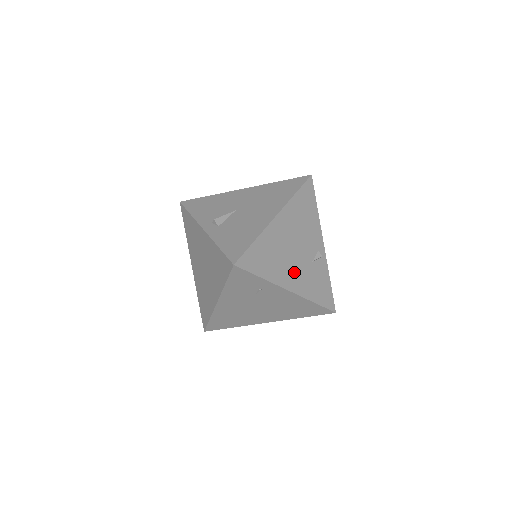
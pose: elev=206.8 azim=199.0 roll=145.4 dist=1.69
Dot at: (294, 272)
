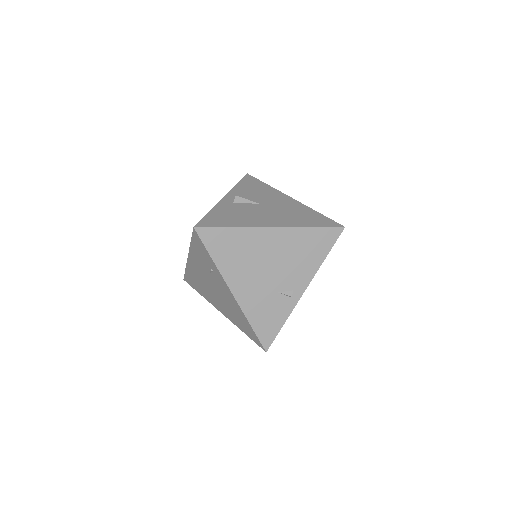
Dot at: (250, 283)
